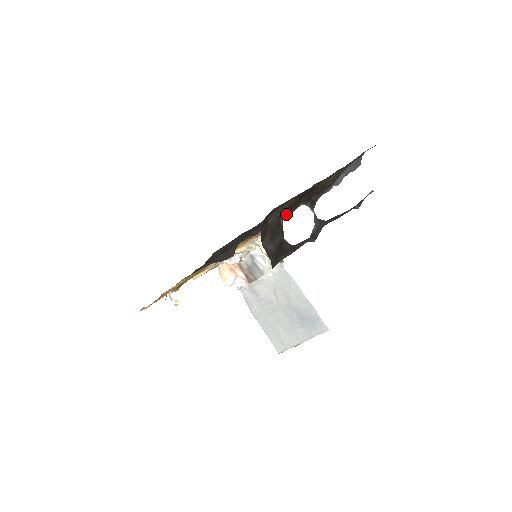
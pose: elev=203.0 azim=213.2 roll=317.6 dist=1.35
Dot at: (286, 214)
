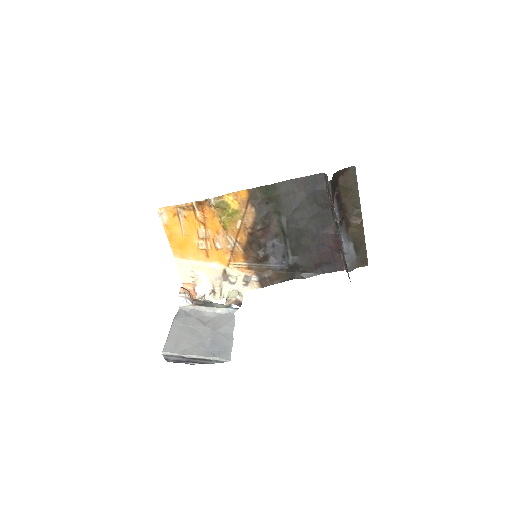
Dot at: (336, 201)
